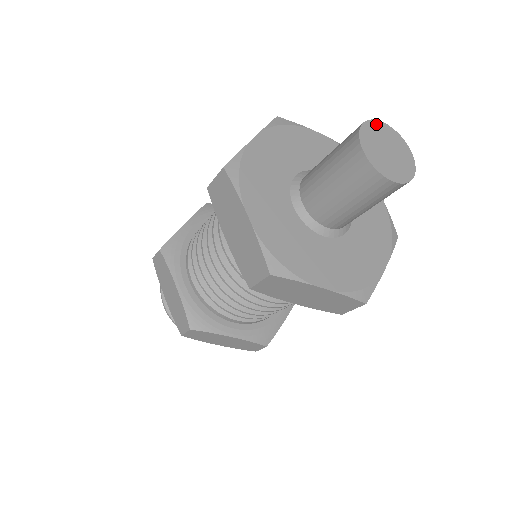
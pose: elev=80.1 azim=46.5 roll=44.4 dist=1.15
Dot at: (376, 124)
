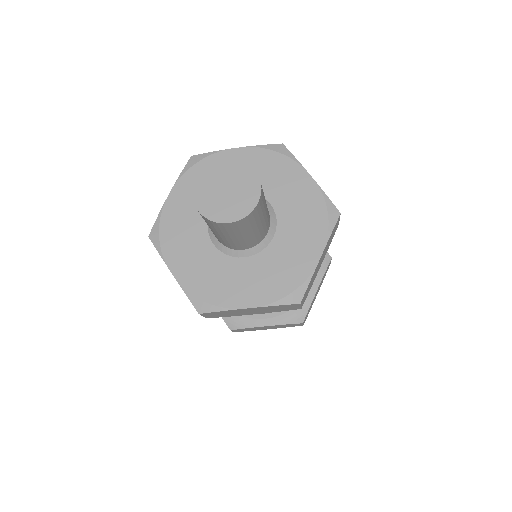
Dot at: (242, 166)
